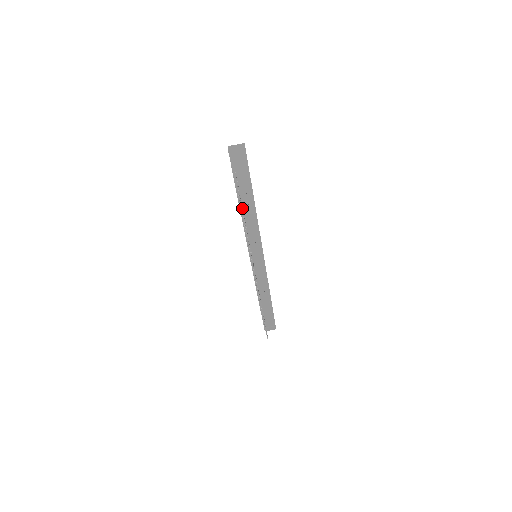
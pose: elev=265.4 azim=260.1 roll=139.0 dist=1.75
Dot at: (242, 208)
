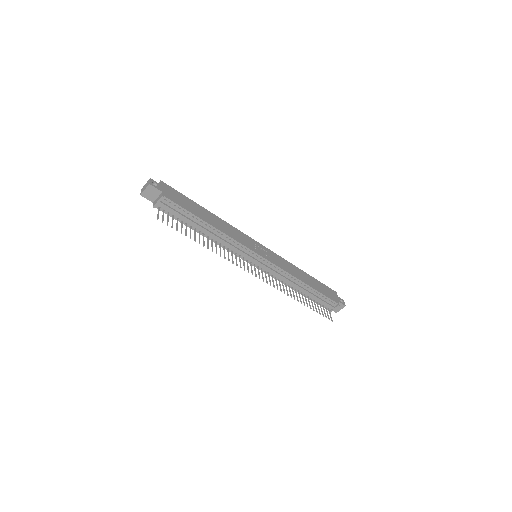
Dot at: (190, 230)
